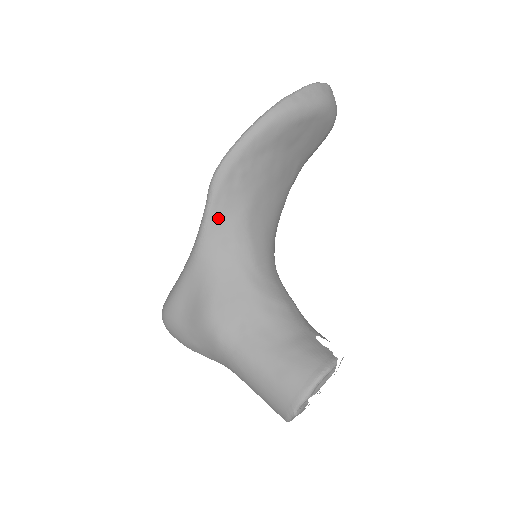
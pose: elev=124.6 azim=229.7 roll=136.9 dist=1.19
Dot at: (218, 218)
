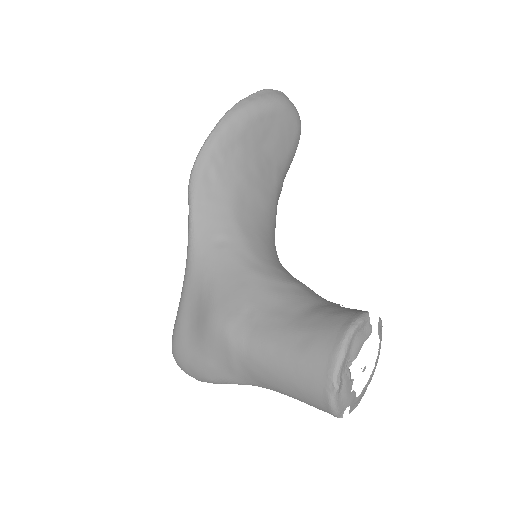
Dot at: (203, 218)
